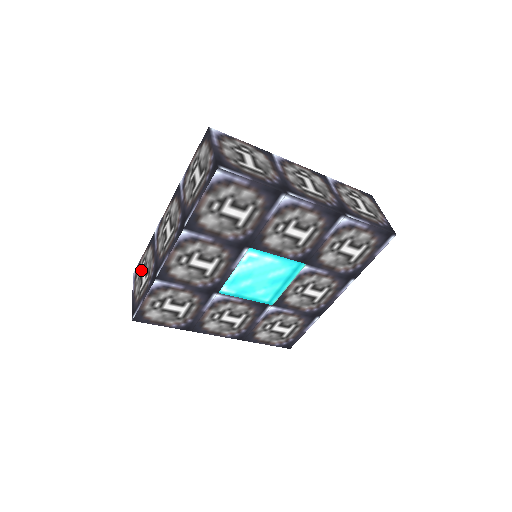
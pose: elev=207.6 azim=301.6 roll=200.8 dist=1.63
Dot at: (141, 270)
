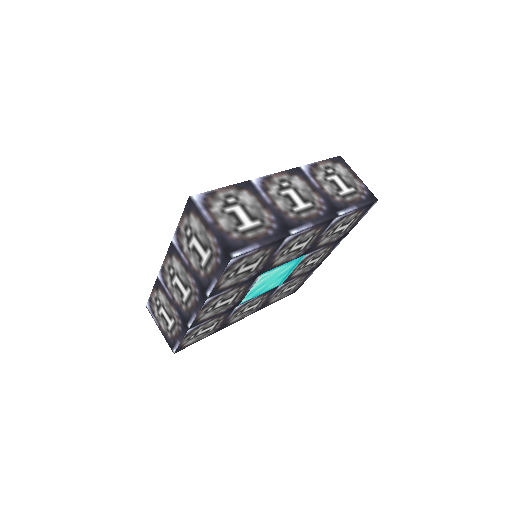
Dot at: (158, 309)
